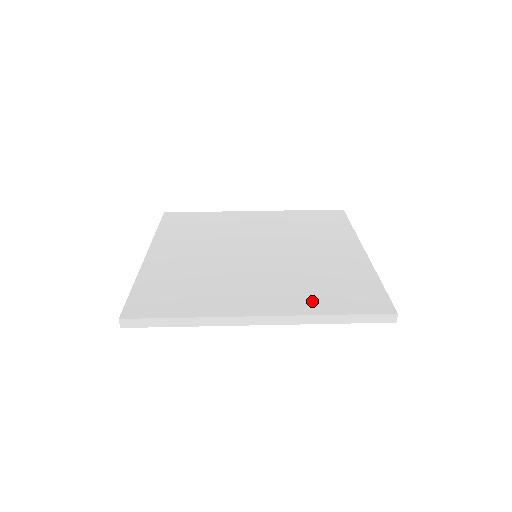
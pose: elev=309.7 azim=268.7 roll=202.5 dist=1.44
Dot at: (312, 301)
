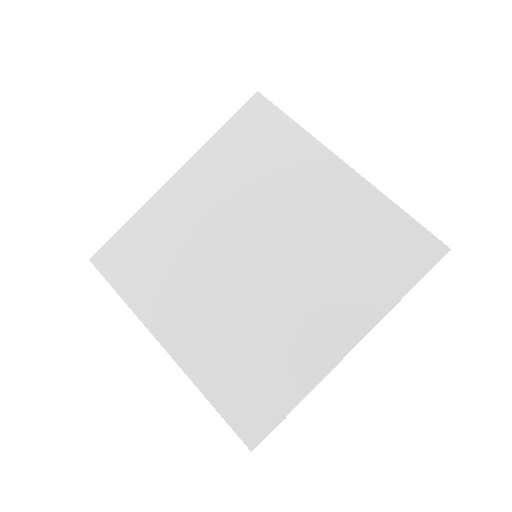
Dot at: (373, 292)
